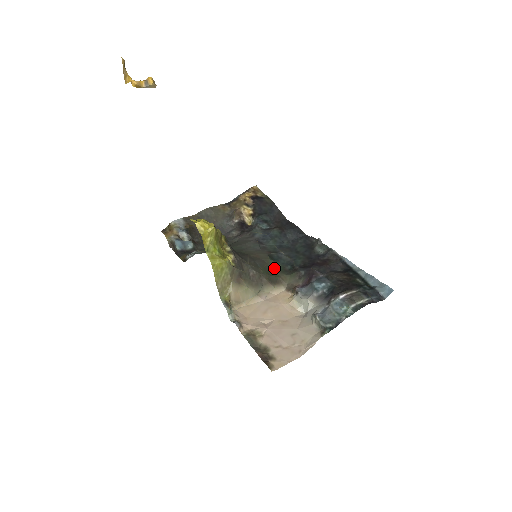
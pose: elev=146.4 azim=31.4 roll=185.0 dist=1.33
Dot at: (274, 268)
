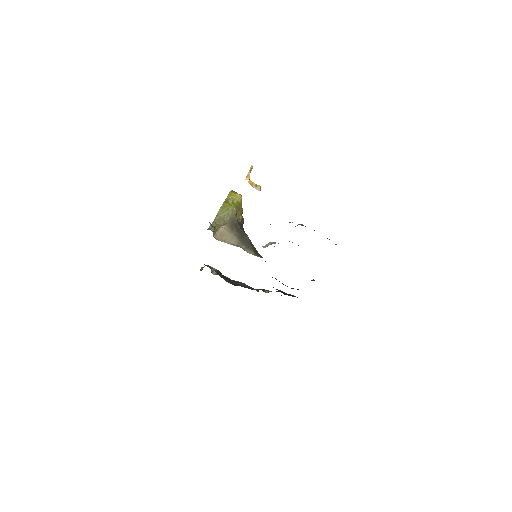
Dot at: occluded
